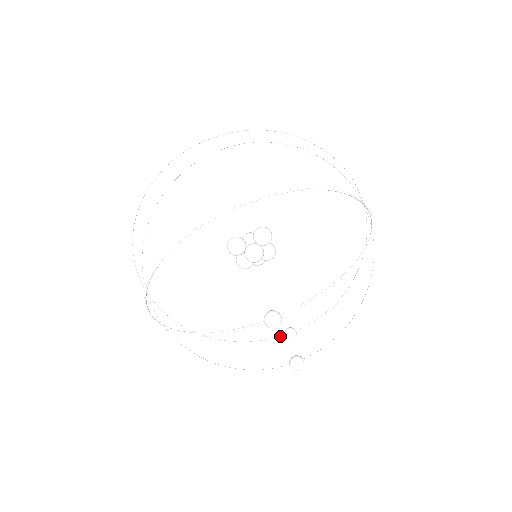
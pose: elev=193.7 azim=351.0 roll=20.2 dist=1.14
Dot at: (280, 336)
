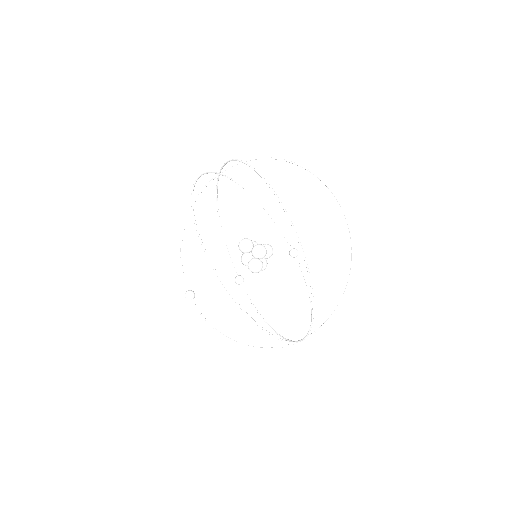
Dot at: (290, 246)
